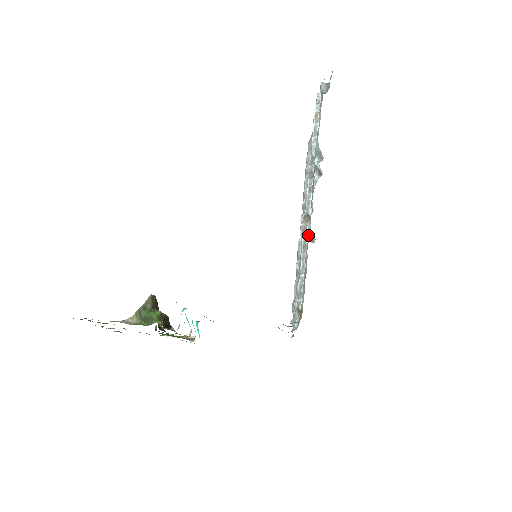
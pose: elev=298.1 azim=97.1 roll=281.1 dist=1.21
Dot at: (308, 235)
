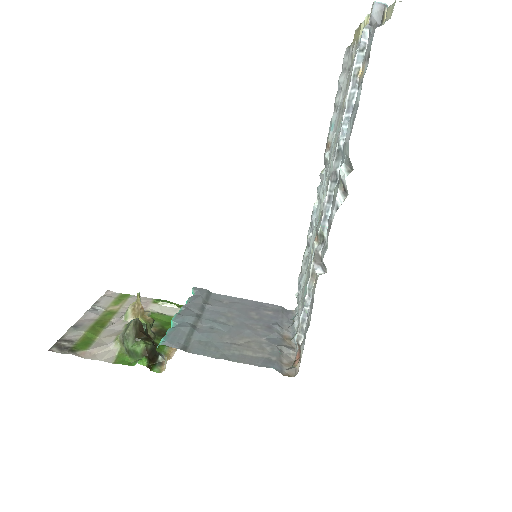
Dot at: (319, 261)
